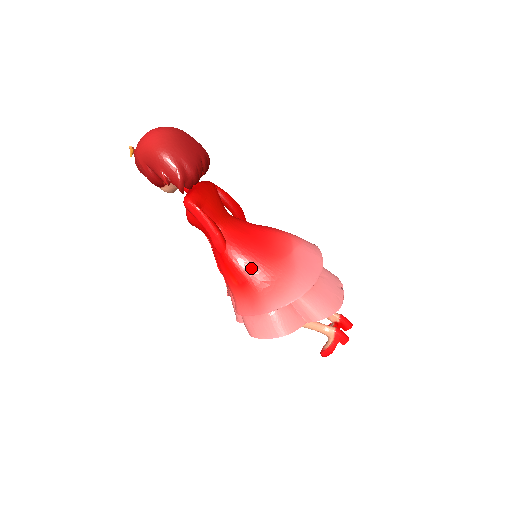
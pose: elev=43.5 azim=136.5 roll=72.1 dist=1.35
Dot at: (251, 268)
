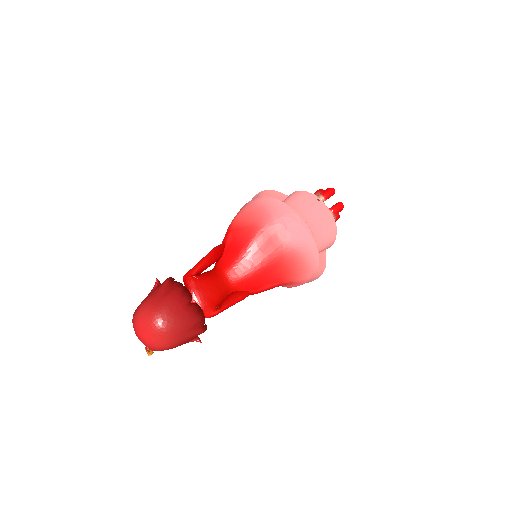
Dot at: (274, 281)
